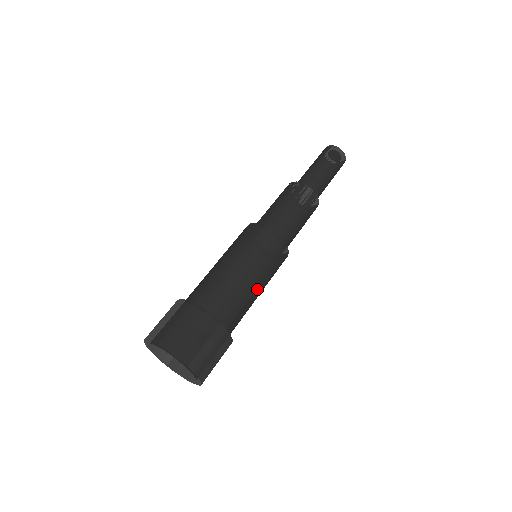
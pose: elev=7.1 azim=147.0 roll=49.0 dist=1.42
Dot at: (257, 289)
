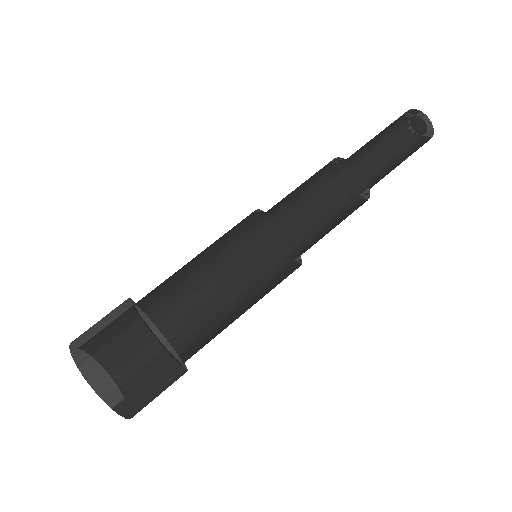
Dot at: (240, 311)
